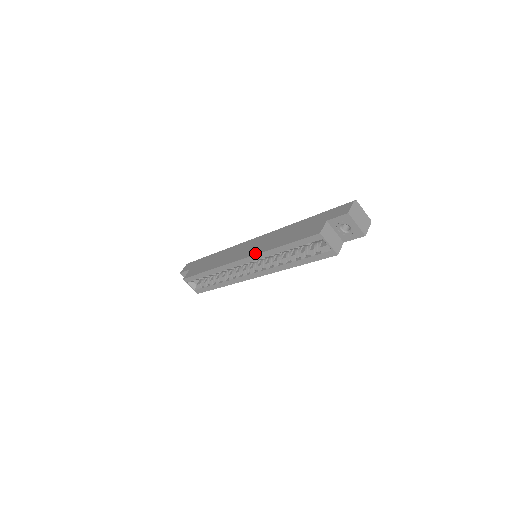
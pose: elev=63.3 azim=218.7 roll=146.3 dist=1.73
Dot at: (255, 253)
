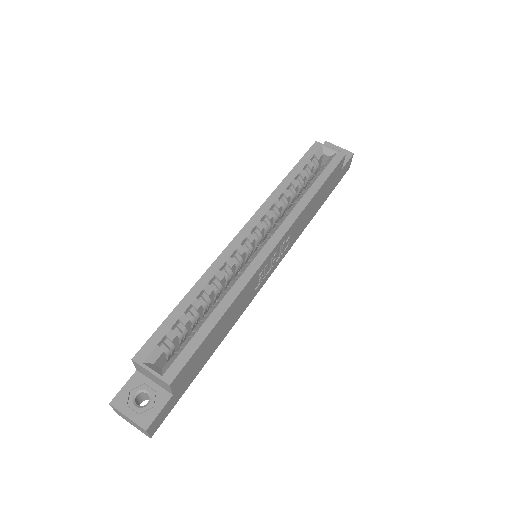
Dot at: (258, 210)
